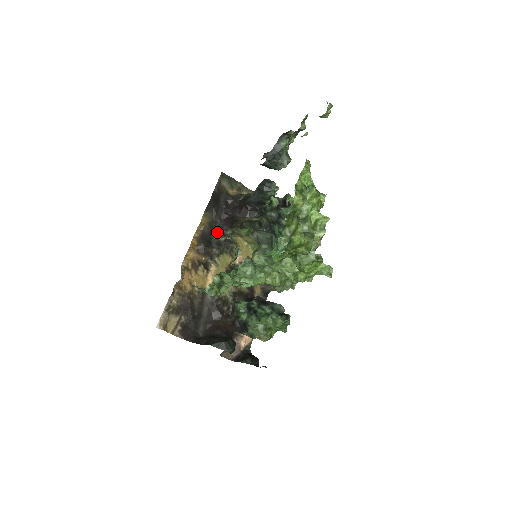
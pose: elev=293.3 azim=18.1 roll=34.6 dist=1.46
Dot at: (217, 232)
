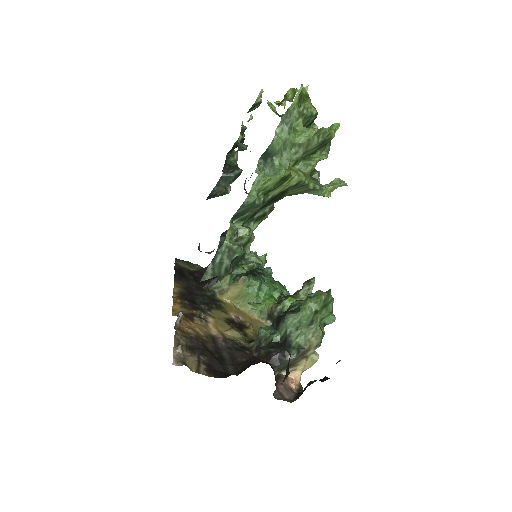
Dot at: (196, 294)
